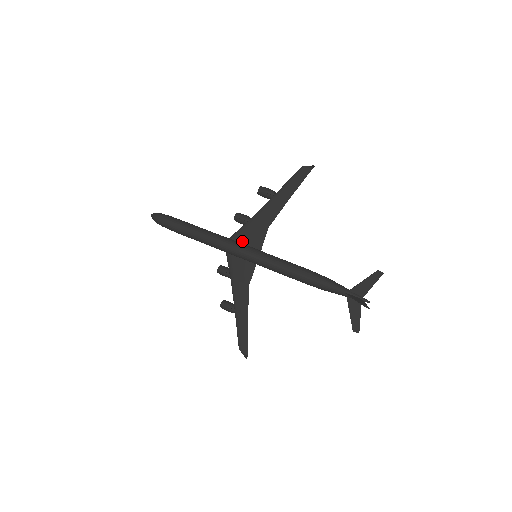
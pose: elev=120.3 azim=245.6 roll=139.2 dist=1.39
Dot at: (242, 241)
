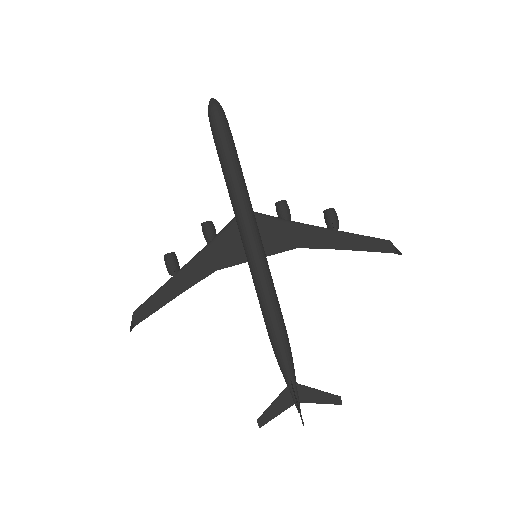
Dot at: (261, 228)
